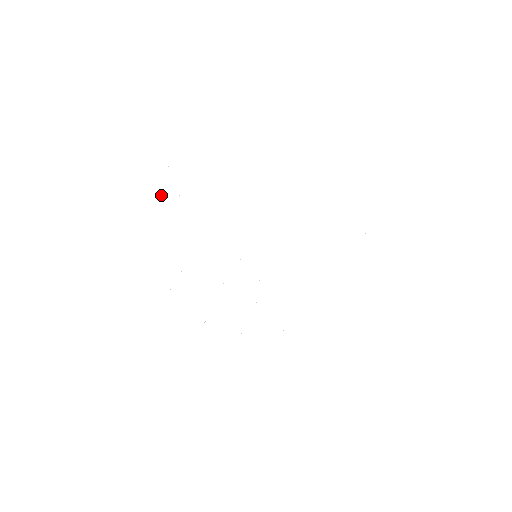
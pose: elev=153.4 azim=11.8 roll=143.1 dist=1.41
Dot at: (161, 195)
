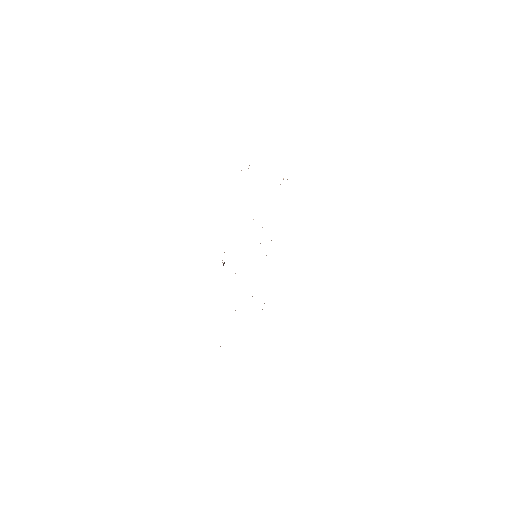
Dot at: (224, 263)
